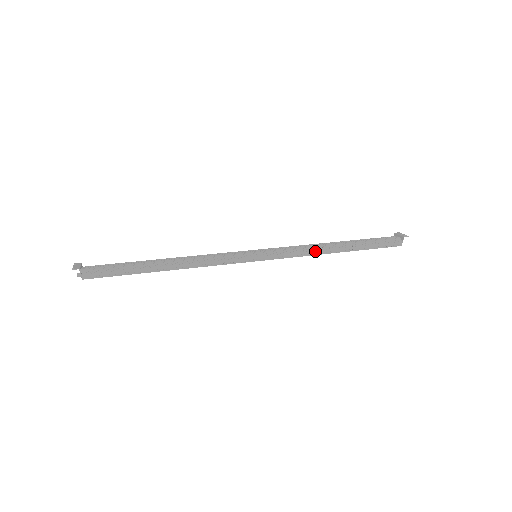
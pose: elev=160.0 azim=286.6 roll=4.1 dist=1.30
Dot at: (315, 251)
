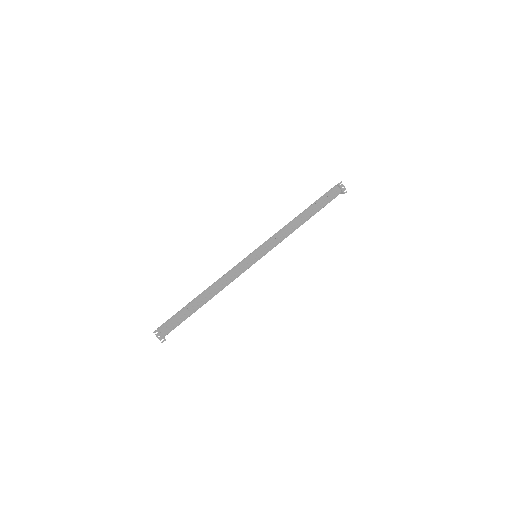
Dot at: occluded
